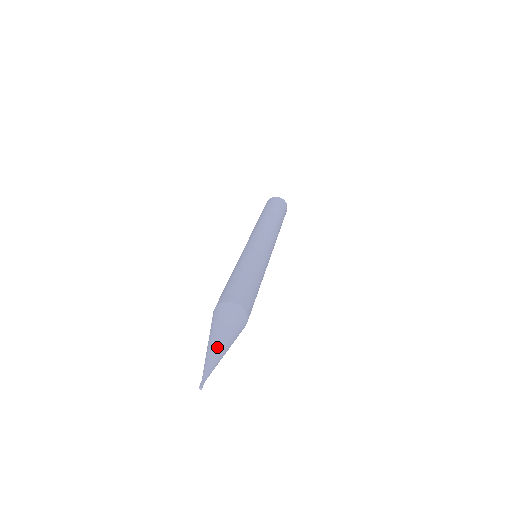
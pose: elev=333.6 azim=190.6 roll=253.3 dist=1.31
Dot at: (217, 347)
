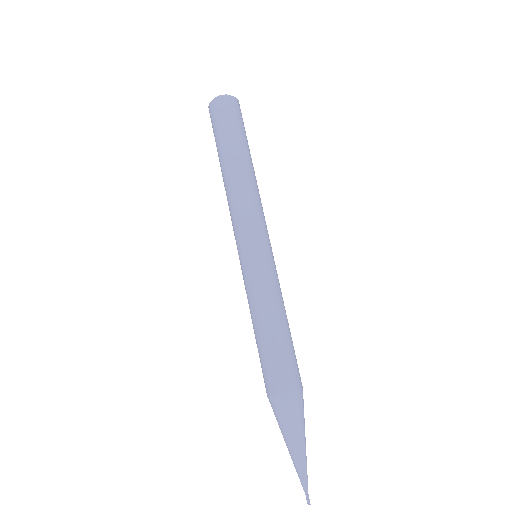
Dot at: (296, 456)
